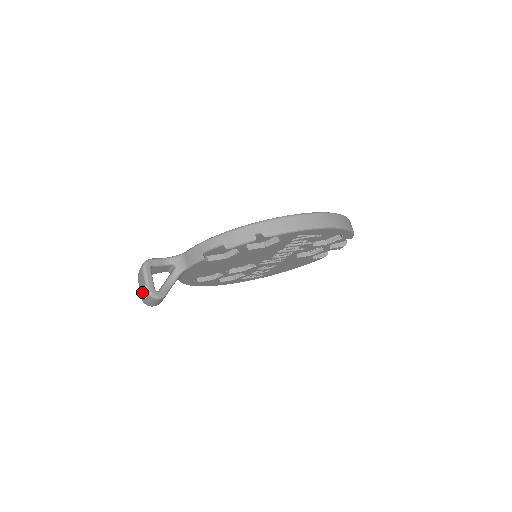
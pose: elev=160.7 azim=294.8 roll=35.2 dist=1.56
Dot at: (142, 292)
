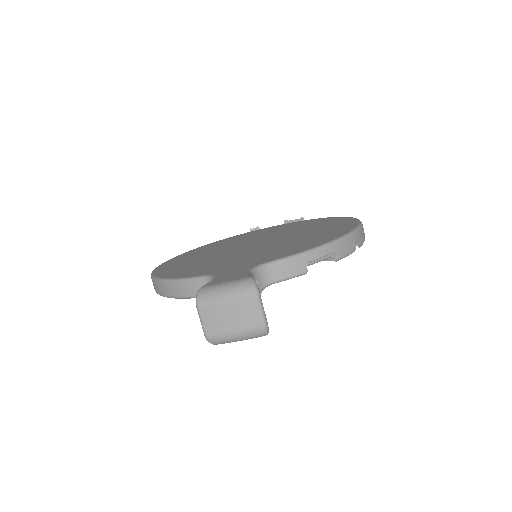
Dot at: (238, 328)
